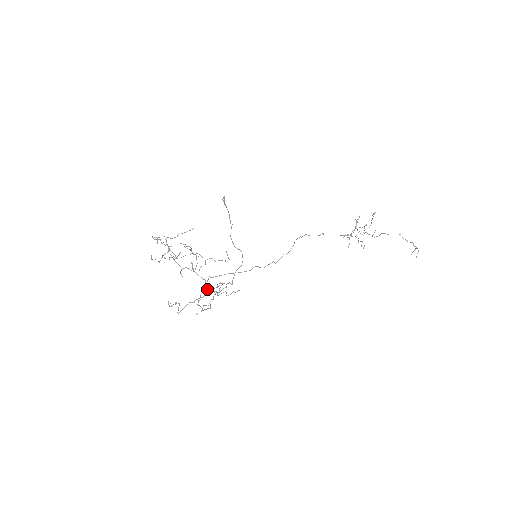
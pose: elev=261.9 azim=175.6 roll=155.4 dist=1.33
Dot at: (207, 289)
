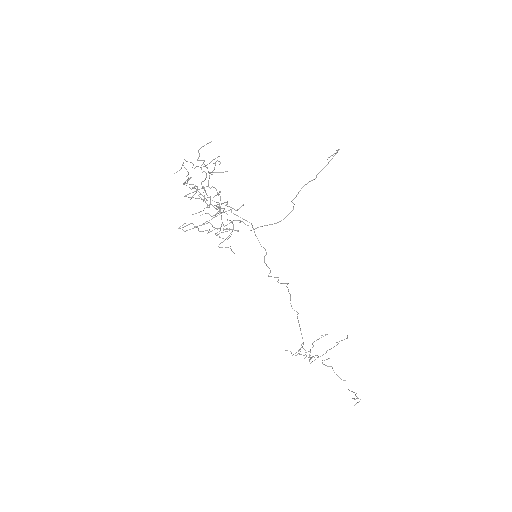
Dot at: occluded
